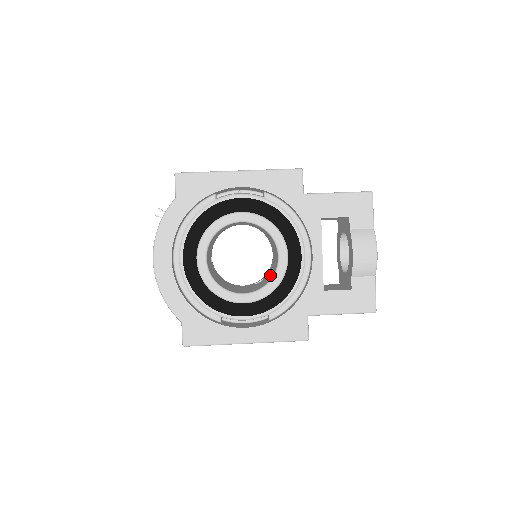
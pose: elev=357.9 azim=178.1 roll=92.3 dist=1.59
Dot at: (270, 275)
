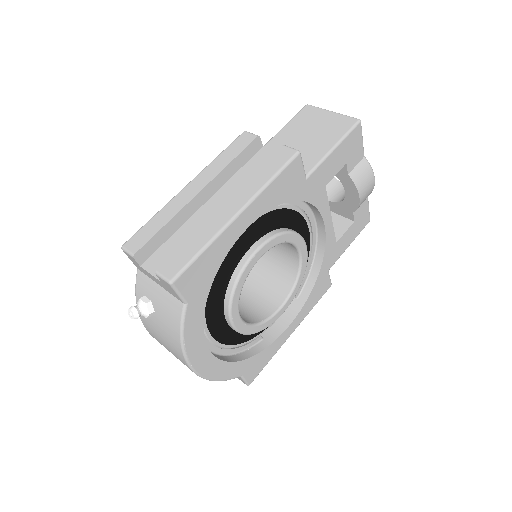
Dot at: (278, 262)
